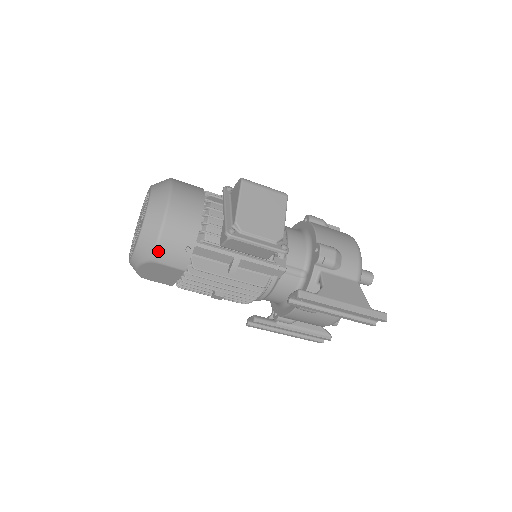
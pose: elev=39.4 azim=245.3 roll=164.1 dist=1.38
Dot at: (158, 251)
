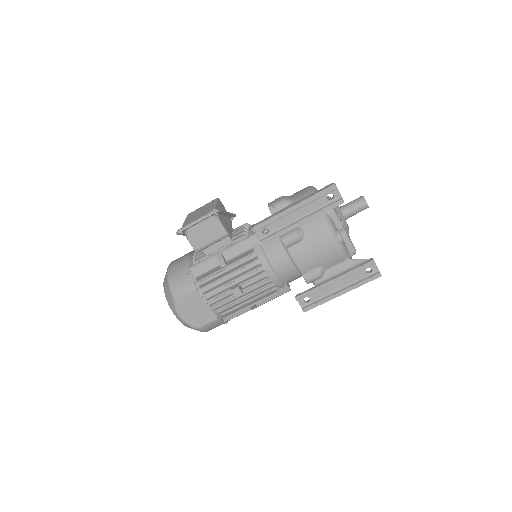
Dot at: (172, 289)
